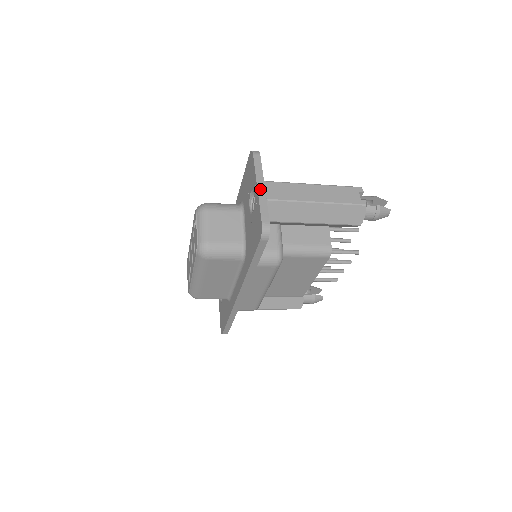
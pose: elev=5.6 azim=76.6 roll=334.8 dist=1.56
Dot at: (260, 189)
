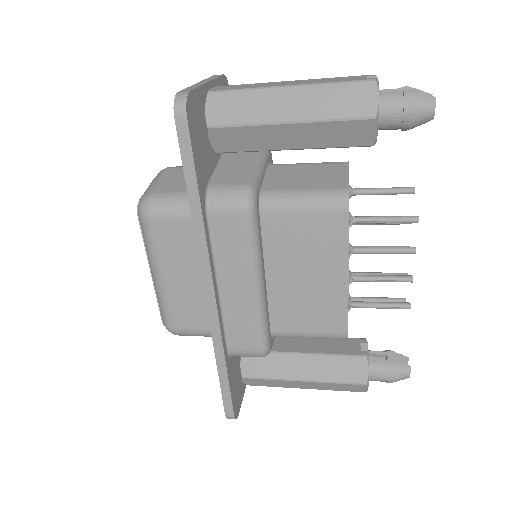
Dot at: (200, 83)
